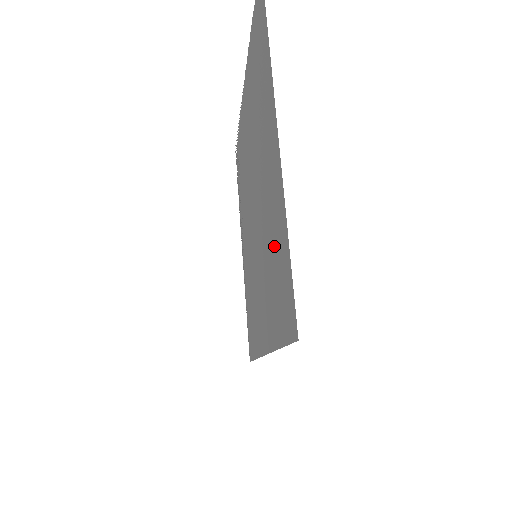
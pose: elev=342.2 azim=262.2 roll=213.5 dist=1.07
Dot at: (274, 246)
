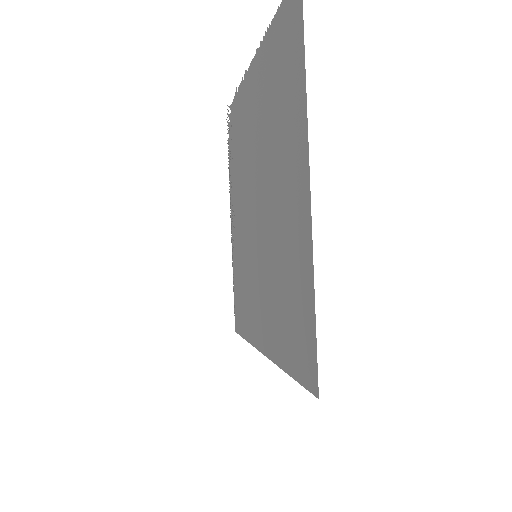
Dot at: (290, 284)
